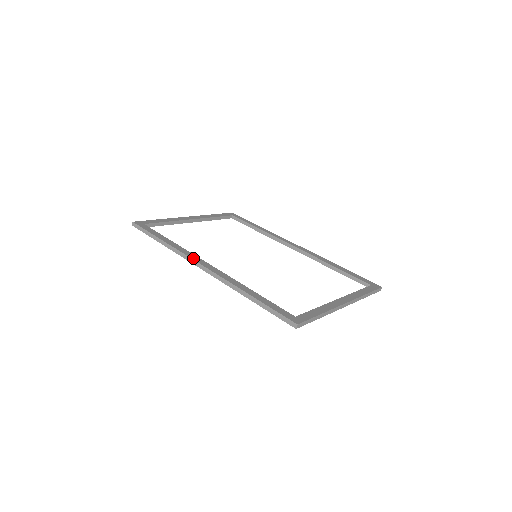
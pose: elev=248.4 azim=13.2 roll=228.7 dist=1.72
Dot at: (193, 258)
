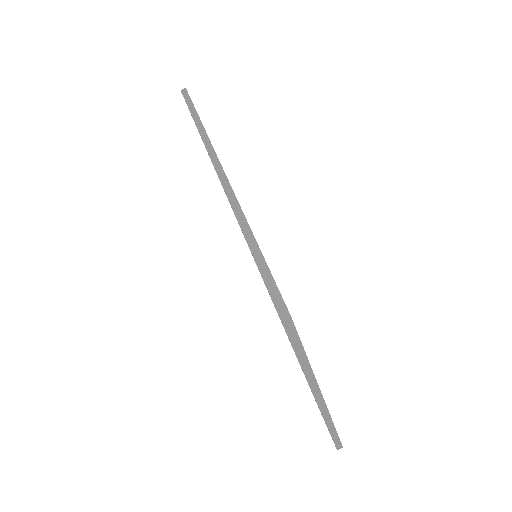
Dot at: occluded
